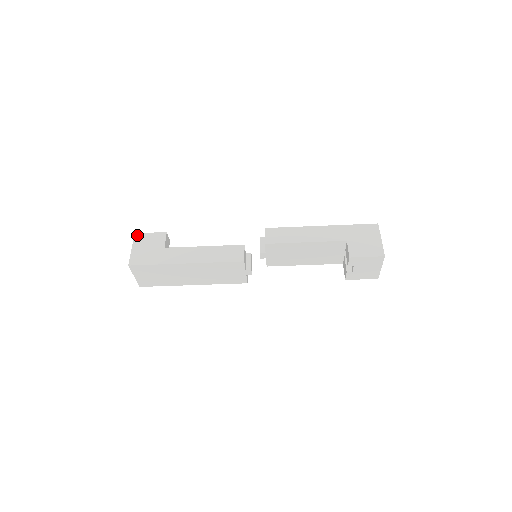
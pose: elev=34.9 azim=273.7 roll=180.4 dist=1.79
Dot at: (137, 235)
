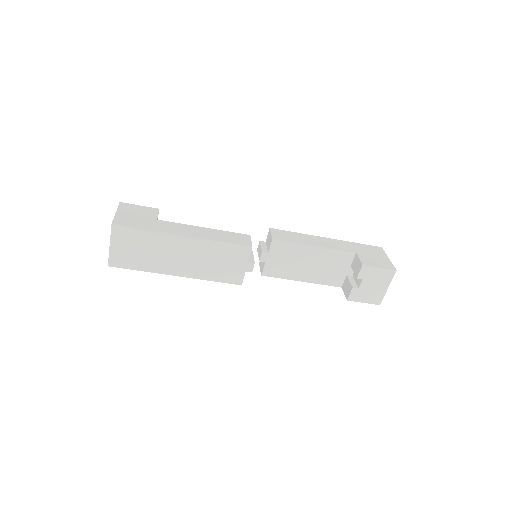
Dot at: (123, 204)
